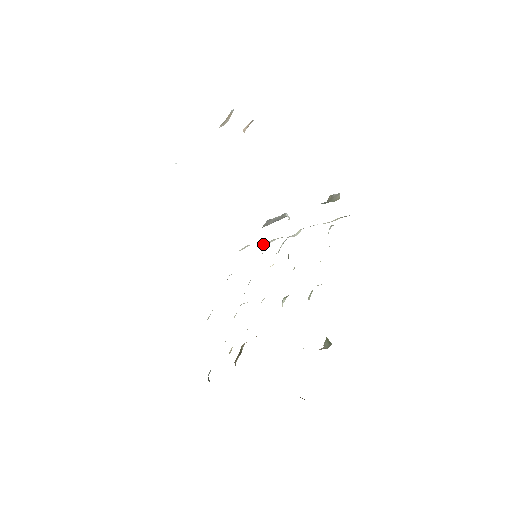
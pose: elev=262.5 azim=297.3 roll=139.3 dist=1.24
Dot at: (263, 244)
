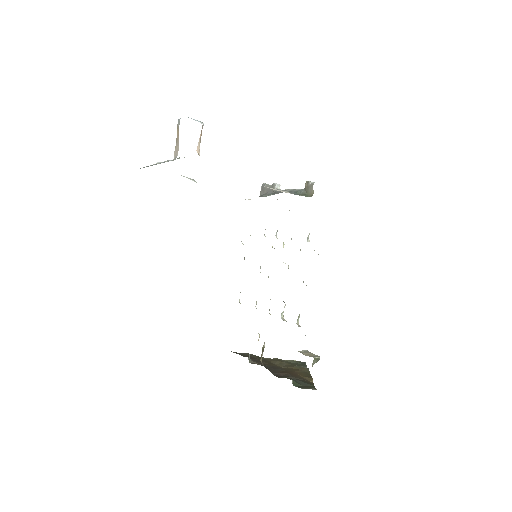
Dot at: occluded
